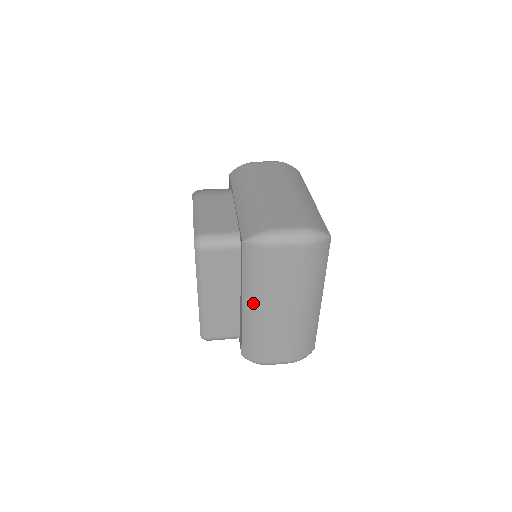
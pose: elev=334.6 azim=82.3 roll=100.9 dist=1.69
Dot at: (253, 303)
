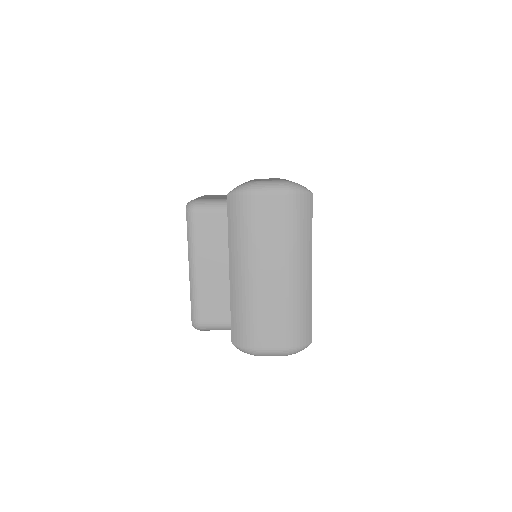
Dot at: (239, 266)
